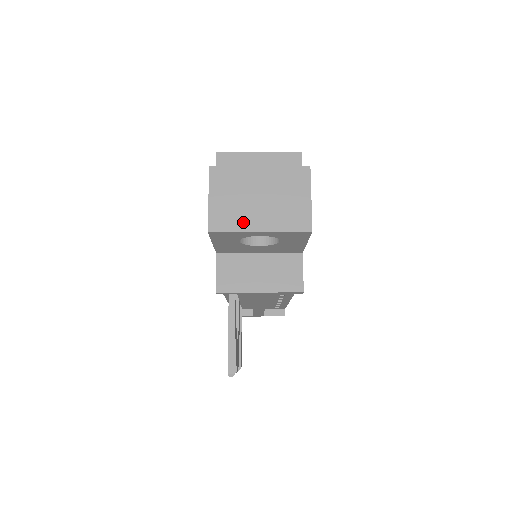
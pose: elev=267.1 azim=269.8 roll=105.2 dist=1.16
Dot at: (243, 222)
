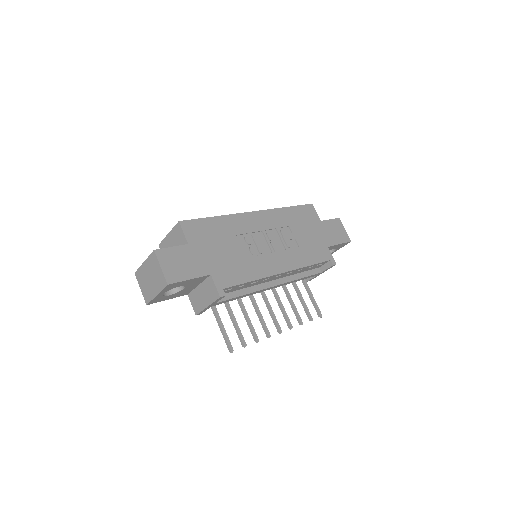
Dot at: (151, 294)
